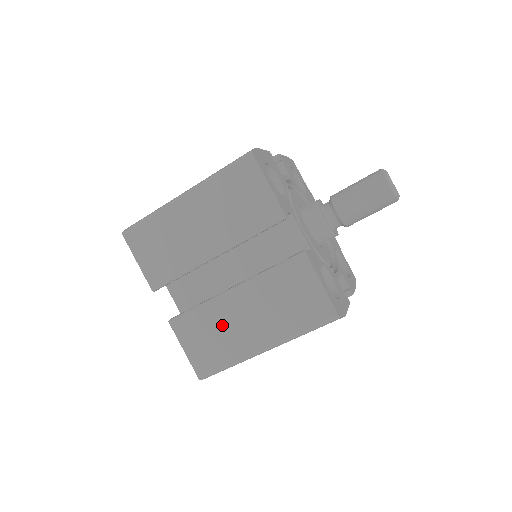
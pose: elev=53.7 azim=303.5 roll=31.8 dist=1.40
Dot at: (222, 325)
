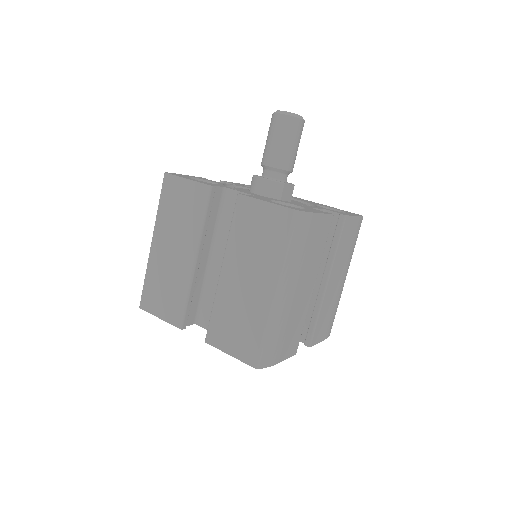
Dot at: (236, 305)
